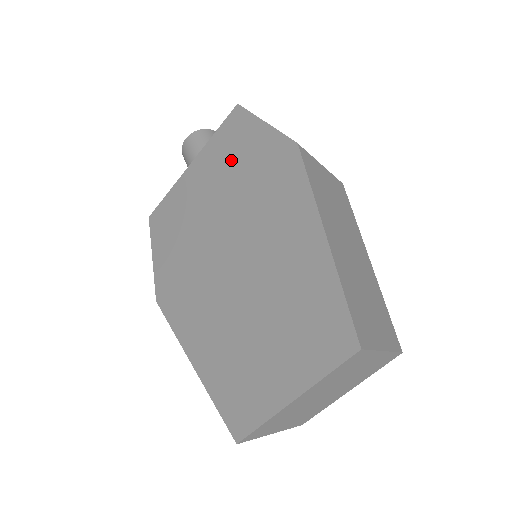
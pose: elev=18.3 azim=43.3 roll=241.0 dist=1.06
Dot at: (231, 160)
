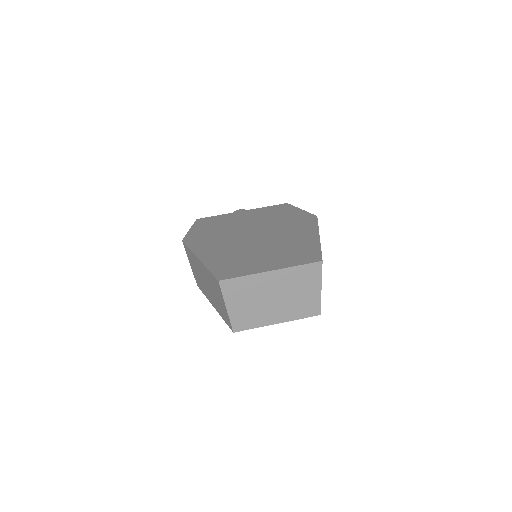
Dot at: (273, 214)
